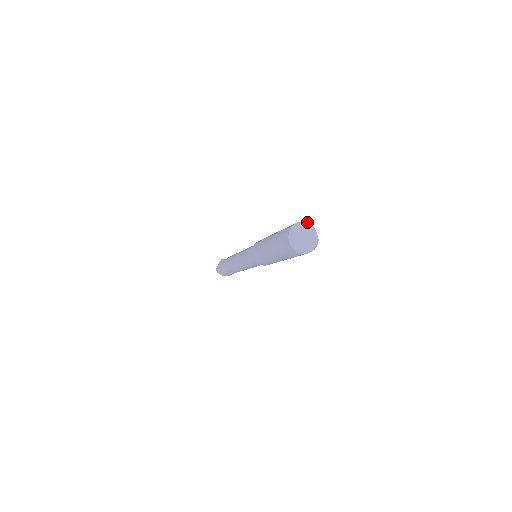
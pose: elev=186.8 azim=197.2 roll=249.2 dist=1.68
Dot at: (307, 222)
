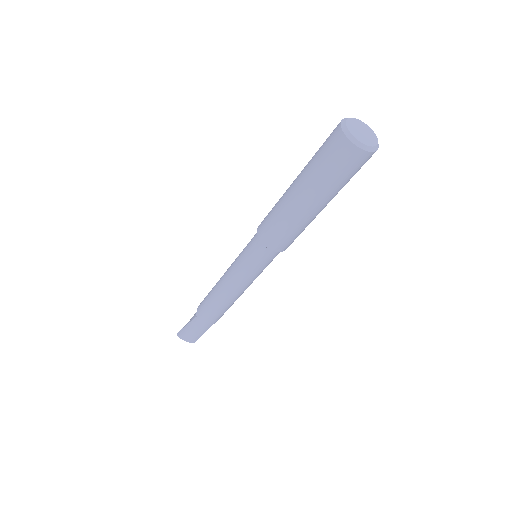
Dot at: (366, 126)
